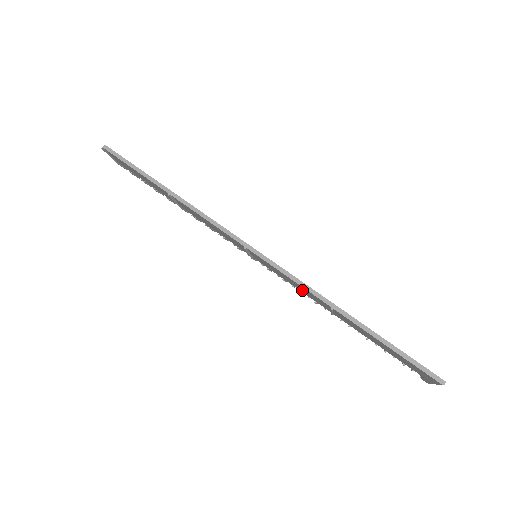
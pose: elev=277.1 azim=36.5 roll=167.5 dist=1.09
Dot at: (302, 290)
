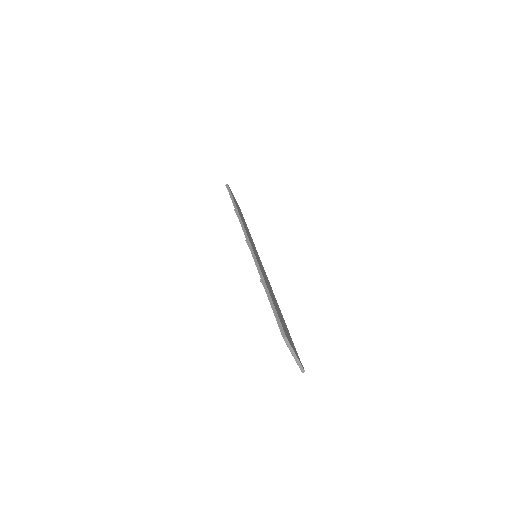
Dot at: occluded
